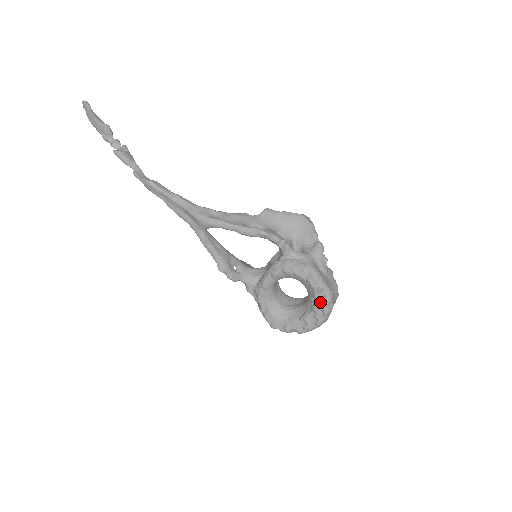
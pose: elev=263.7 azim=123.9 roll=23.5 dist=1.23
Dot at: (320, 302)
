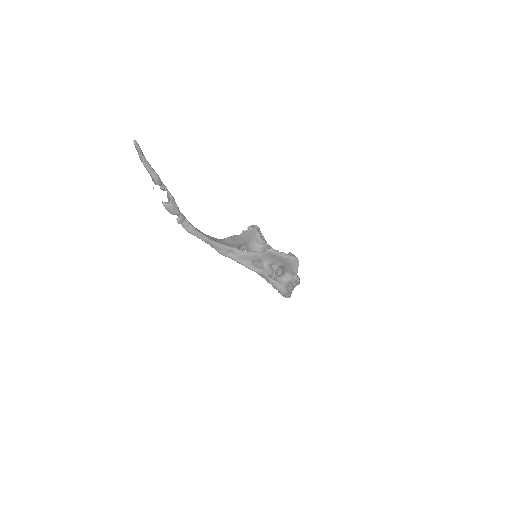
Dot at: occluded
